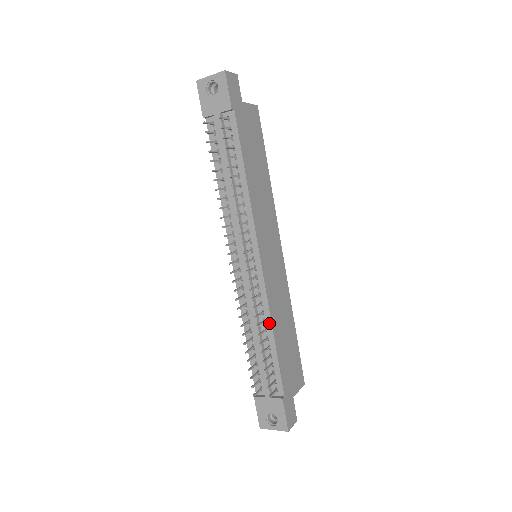
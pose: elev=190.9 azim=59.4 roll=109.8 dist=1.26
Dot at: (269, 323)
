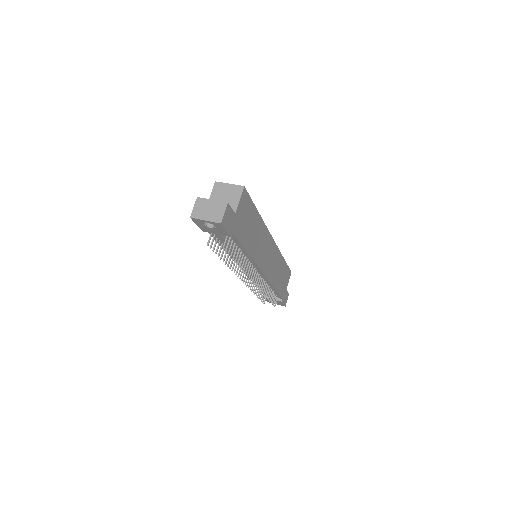
Dot at: (271, 286)
